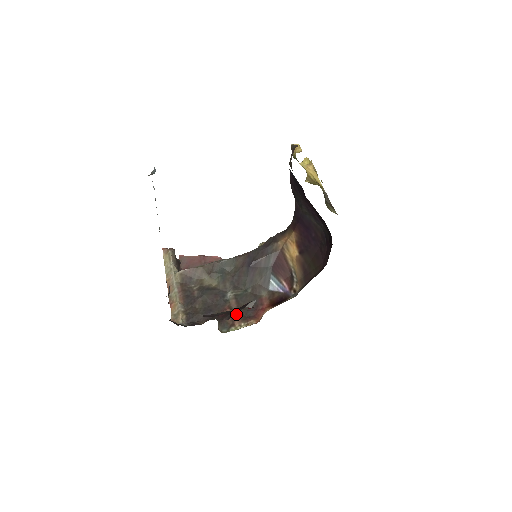
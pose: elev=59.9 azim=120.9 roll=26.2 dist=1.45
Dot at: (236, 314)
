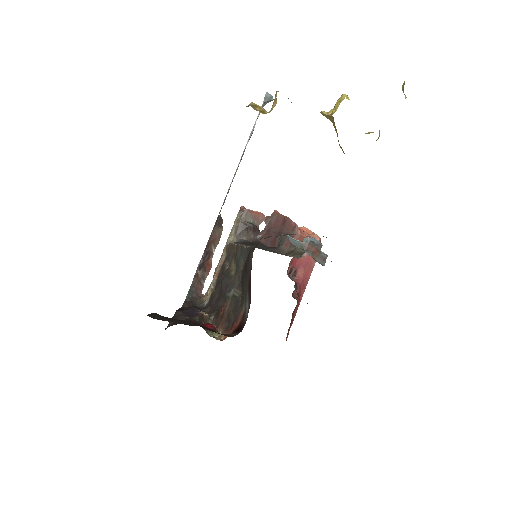
Dot at: (222, 318)
